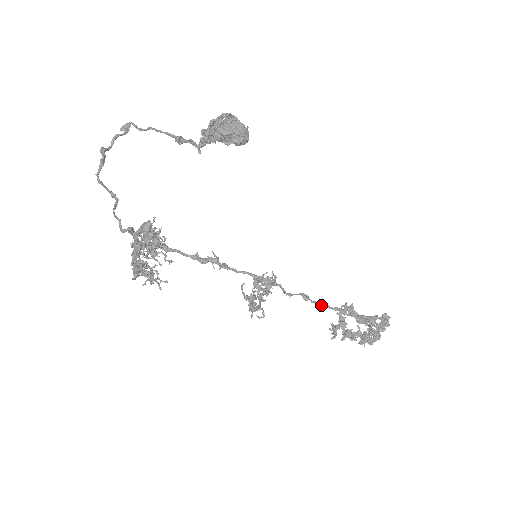
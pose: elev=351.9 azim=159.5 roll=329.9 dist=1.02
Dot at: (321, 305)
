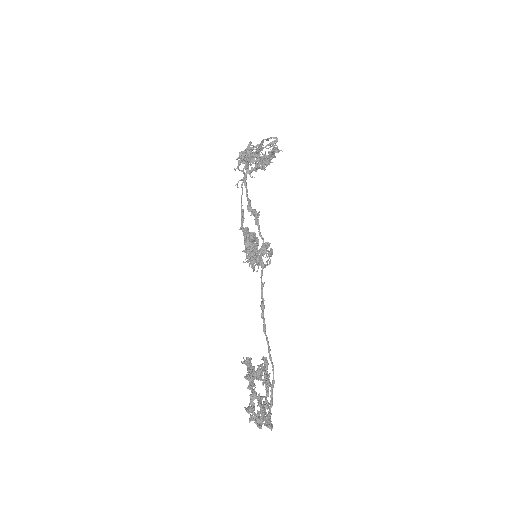
Dot at: occluded
